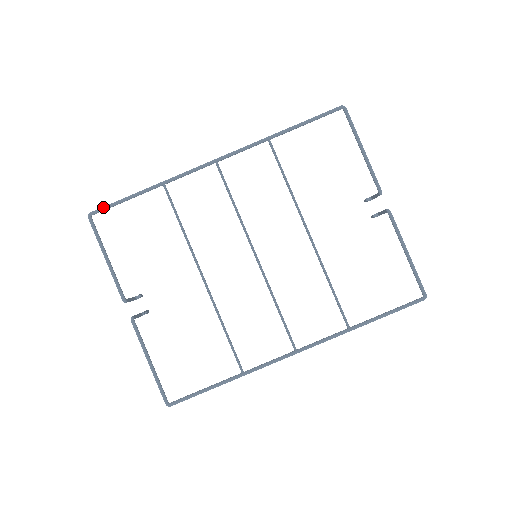
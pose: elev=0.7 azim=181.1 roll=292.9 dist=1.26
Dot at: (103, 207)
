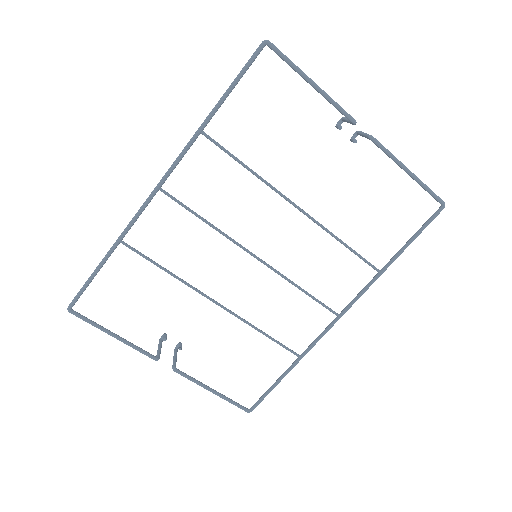
Dot at: (76, 296)
